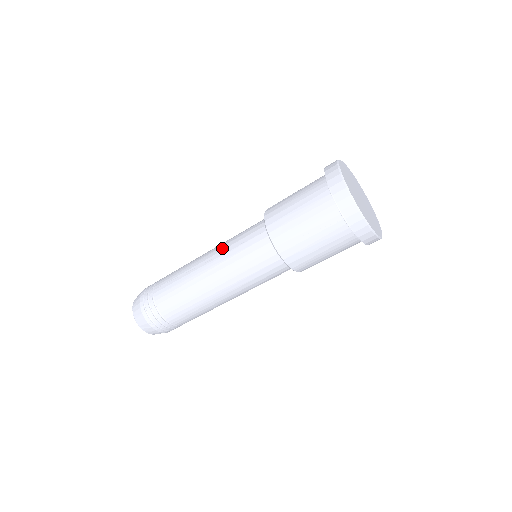
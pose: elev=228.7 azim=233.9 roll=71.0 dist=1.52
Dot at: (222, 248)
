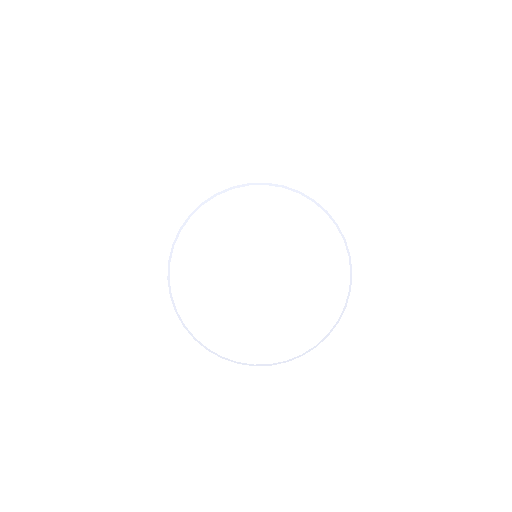
Dot at: occluded
